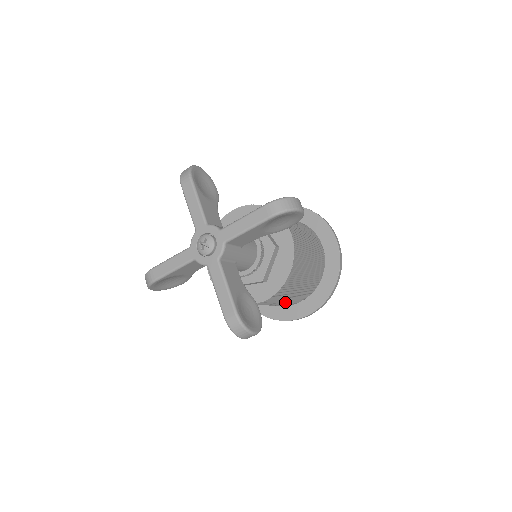
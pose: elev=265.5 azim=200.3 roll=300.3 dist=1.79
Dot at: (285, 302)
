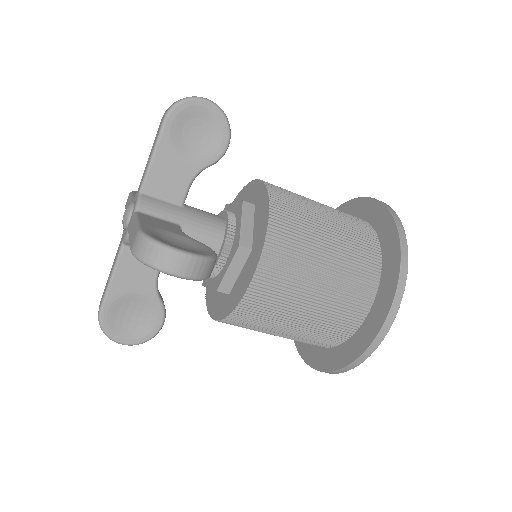
Dot at: (328, 298)
